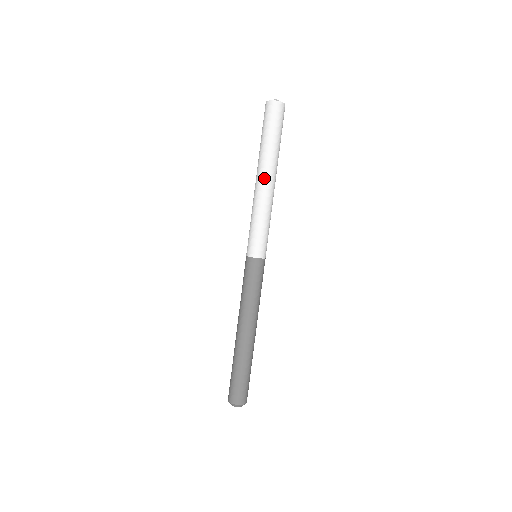
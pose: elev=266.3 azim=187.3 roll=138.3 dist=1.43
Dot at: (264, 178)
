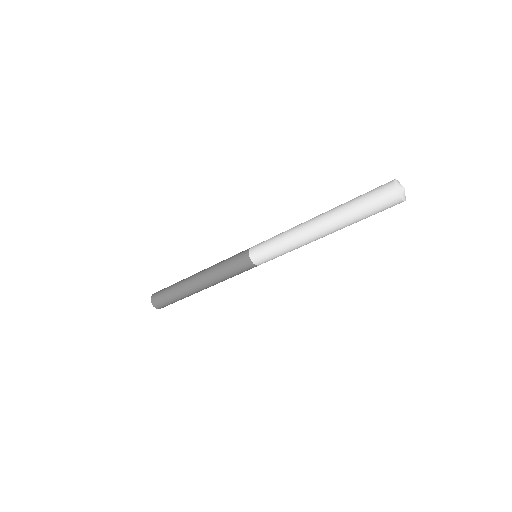
Dot at: occluded
